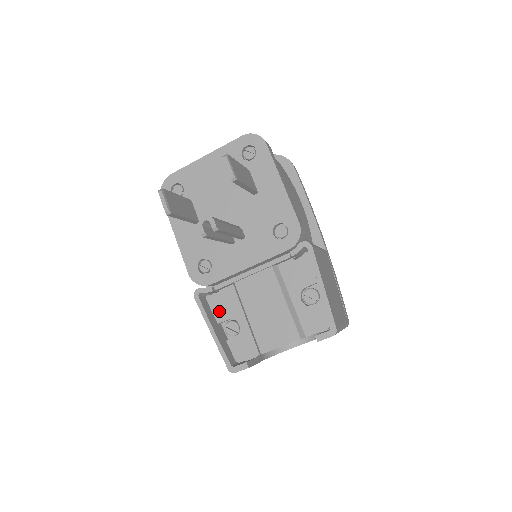
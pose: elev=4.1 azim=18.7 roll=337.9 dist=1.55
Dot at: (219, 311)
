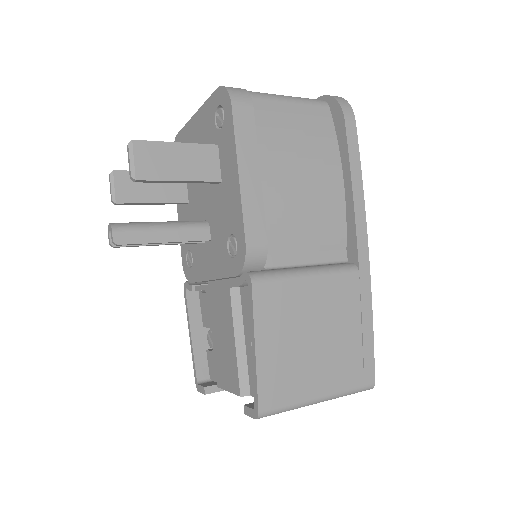
Dot at: (204, 314)
